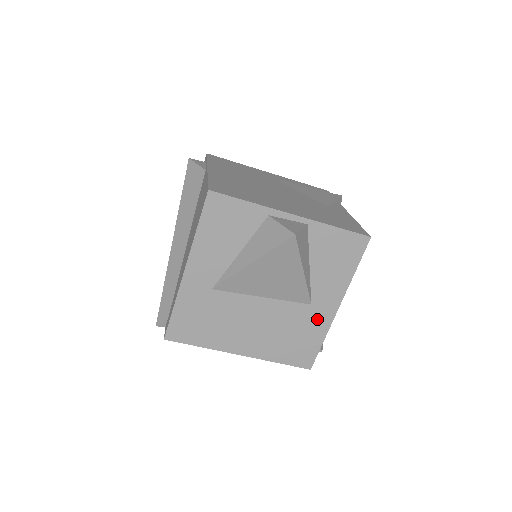
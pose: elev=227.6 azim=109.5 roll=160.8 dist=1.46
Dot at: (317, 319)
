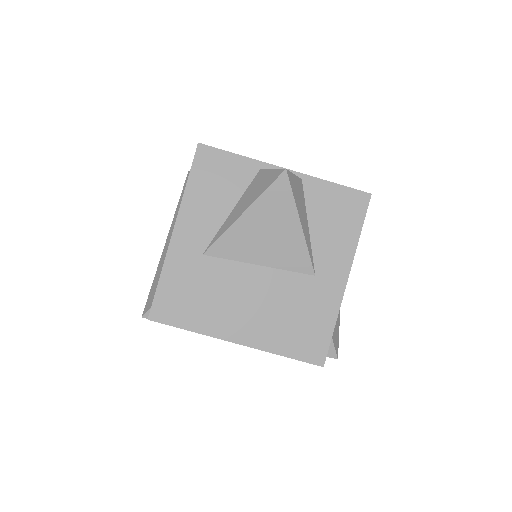
Dot at: (324, 295)
